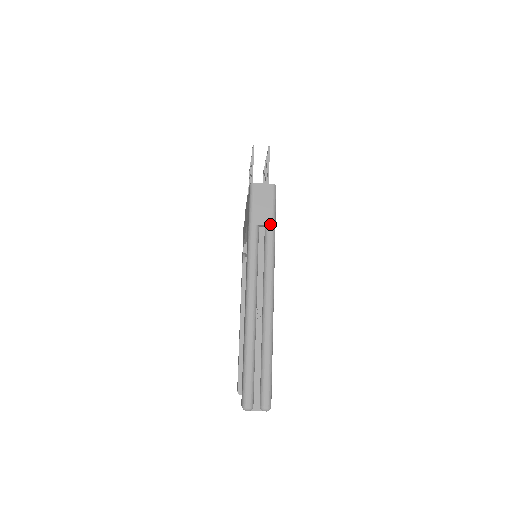
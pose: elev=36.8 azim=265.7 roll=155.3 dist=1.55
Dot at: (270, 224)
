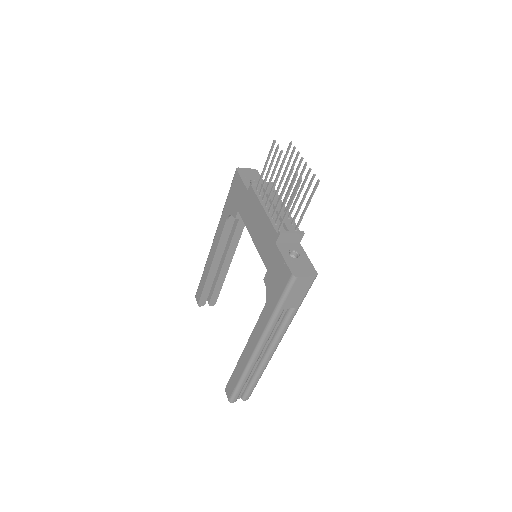
Dot at: (297, 307)
